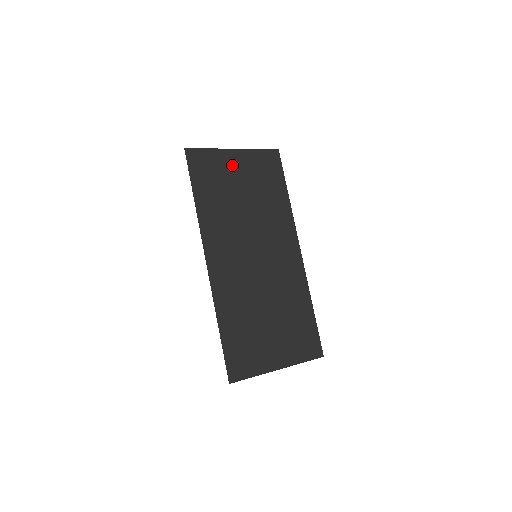
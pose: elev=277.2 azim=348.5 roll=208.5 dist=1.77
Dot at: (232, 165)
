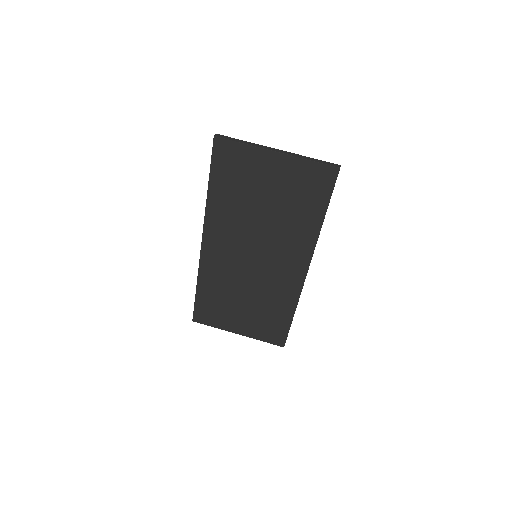
Dot at: (265, 169)
